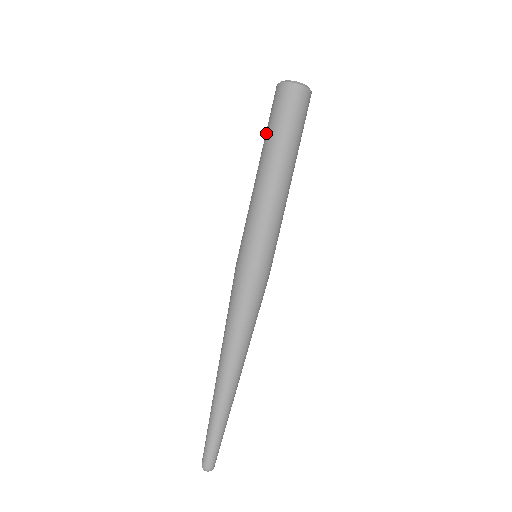
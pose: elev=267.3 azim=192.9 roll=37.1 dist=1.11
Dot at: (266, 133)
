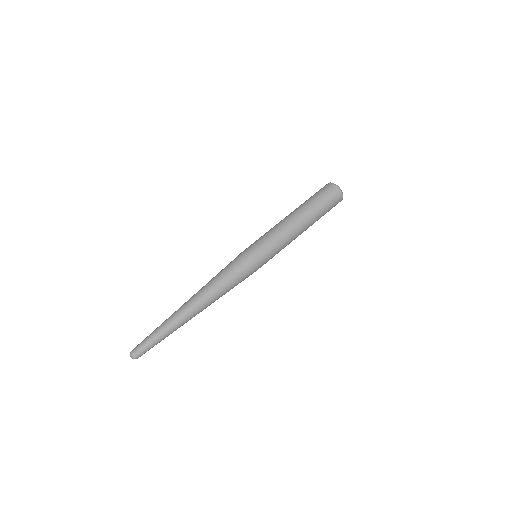
Dot at: (306, 200)
